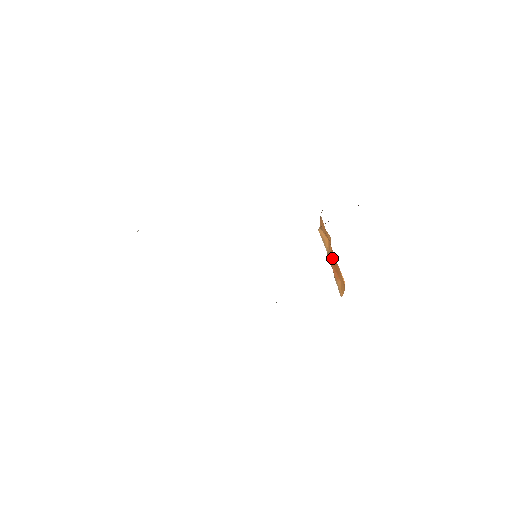
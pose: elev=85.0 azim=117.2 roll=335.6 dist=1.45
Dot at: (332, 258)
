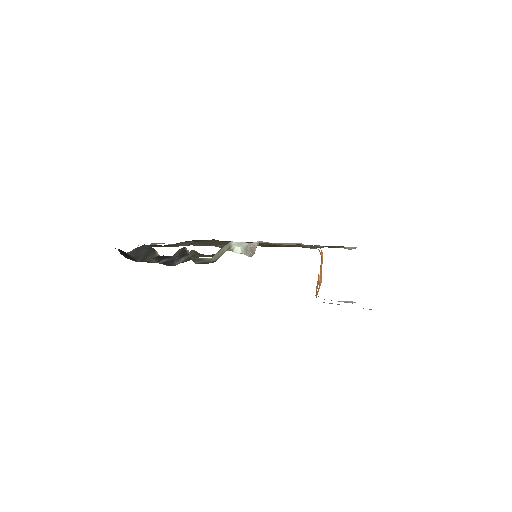
Dot at: occluded
